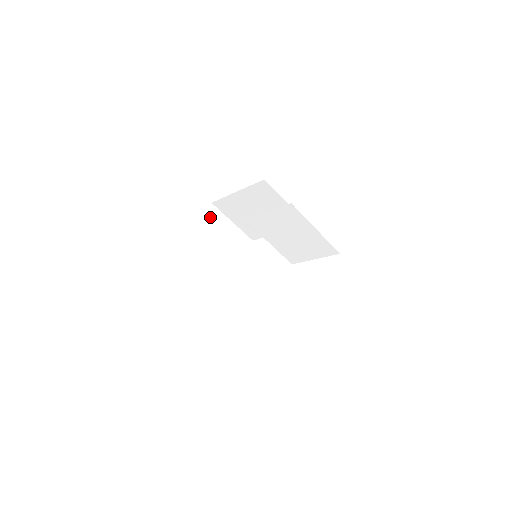
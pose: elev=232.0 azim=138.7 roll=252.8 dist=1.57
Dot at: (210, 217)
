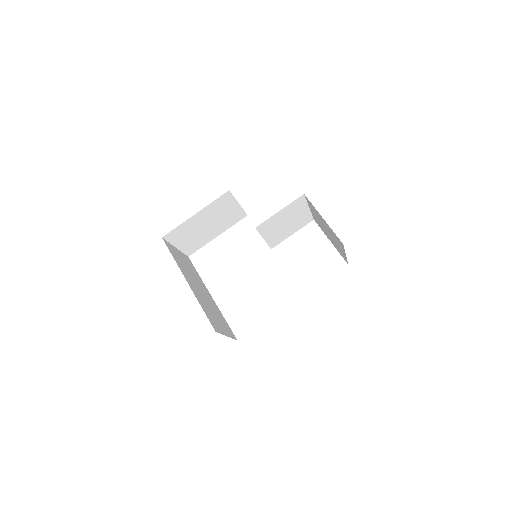
Dot at: (171, 251)
